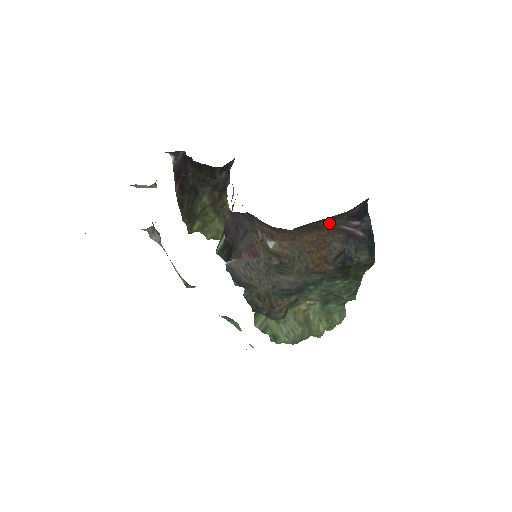
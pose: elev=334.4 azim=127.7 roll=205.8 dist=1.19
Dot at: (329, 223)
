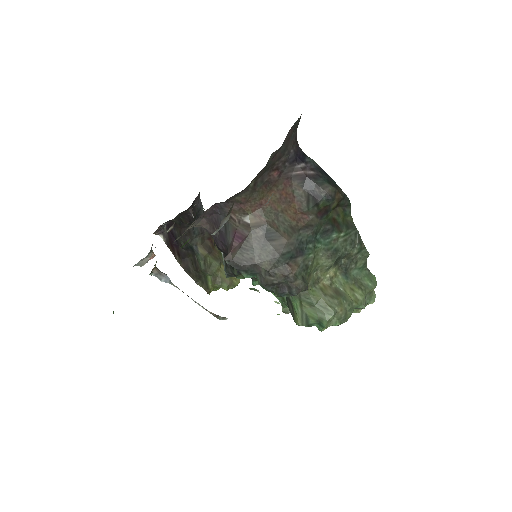
Dot at: (279, 175)
